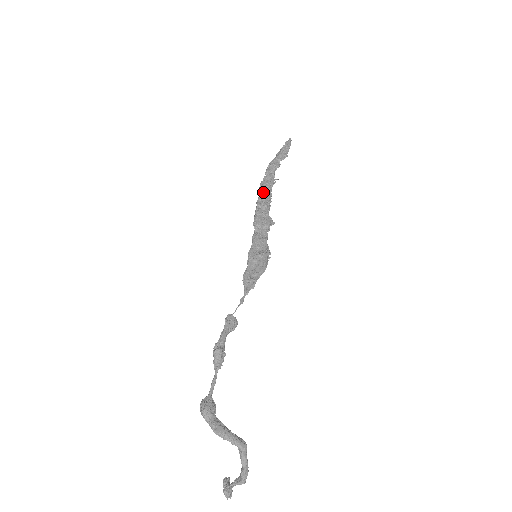
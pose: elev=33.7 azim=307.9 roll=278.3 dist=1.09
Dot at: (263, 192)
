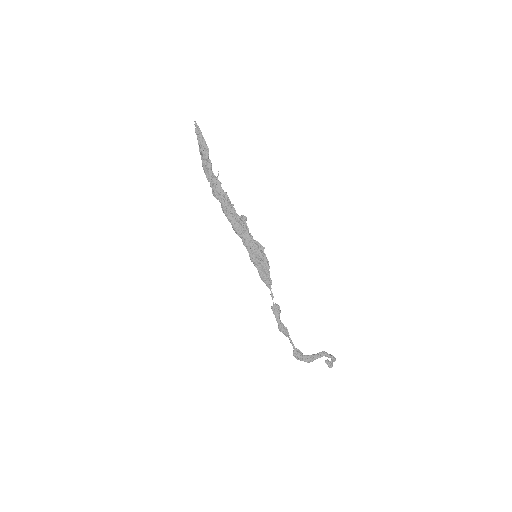
Dot at: (221, 202)
